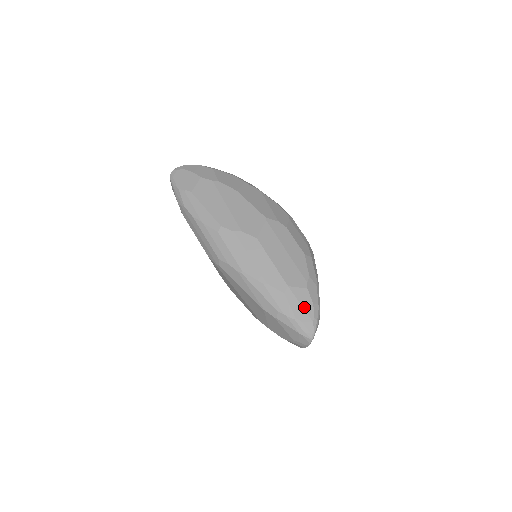
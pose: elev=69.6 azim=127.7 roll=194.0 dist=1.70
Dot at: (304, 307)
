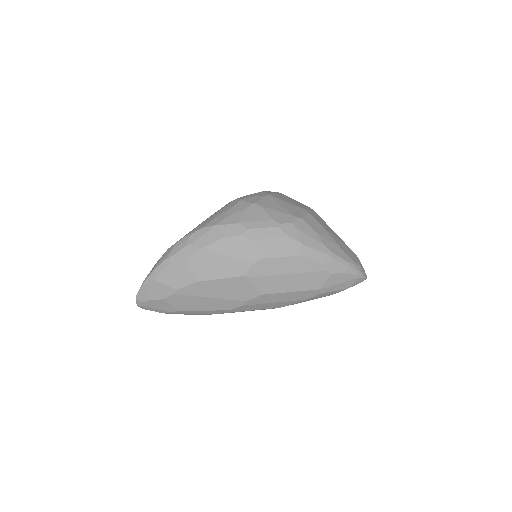
Dot at: (343, 282)
